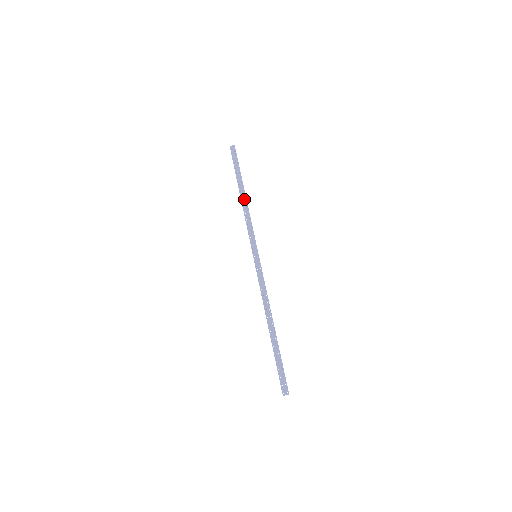
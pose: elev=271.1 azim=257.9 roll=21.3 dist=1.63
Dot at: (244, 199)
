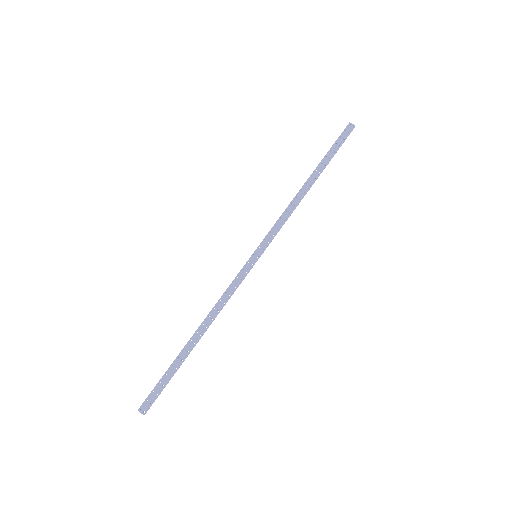
Dot at: (305, 189)
